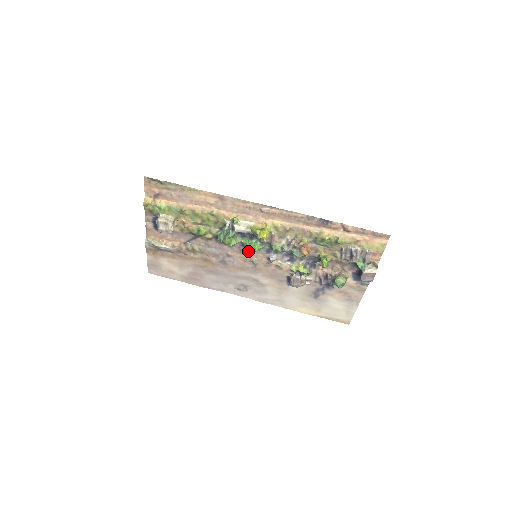
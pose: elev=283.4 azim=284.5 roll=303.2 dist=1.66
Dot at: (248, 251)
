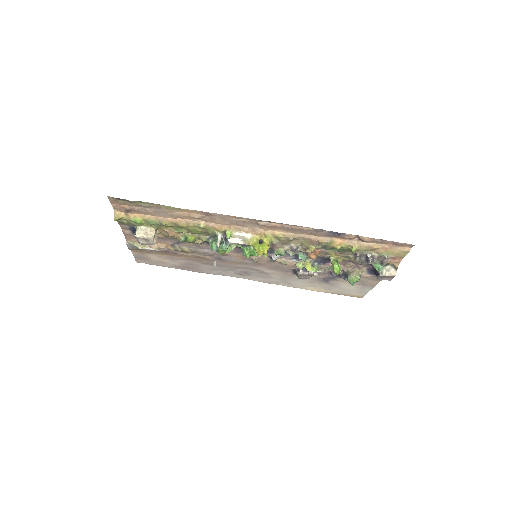
Dot at: occluded
